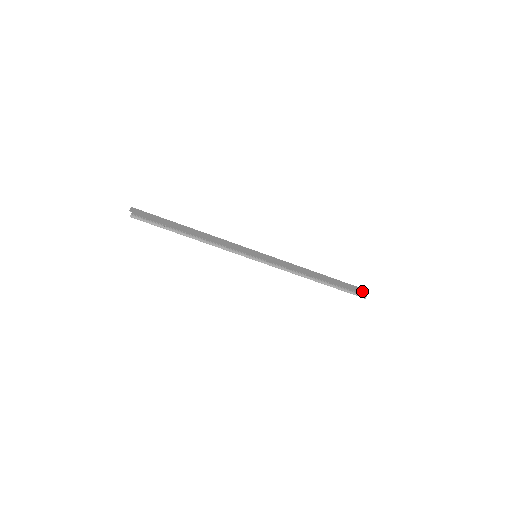
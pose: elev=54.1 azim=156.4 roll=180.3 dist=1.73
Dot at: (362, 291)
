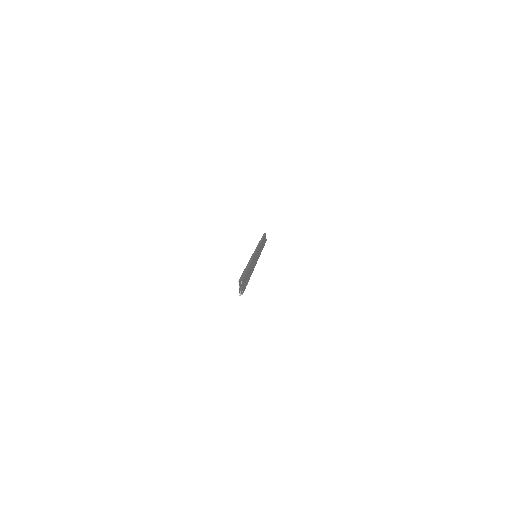
Dot at: occluded
